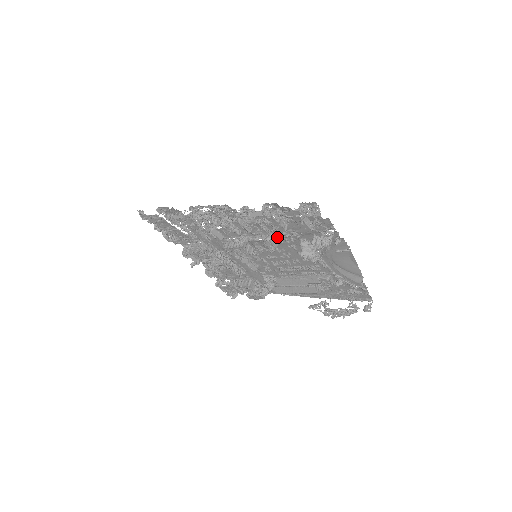
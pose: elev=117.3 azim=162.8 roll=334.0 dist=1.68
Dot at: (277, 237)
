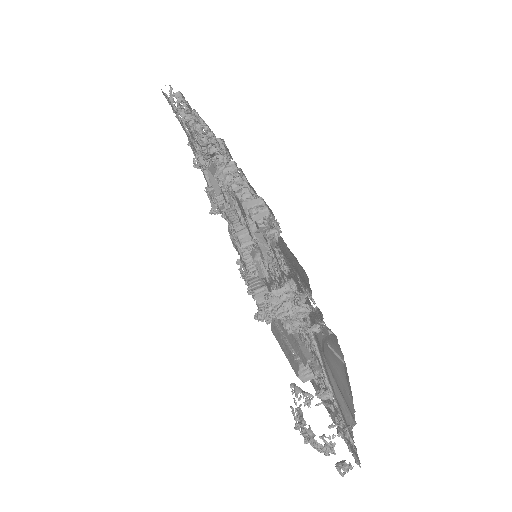
Dot at: occluded
